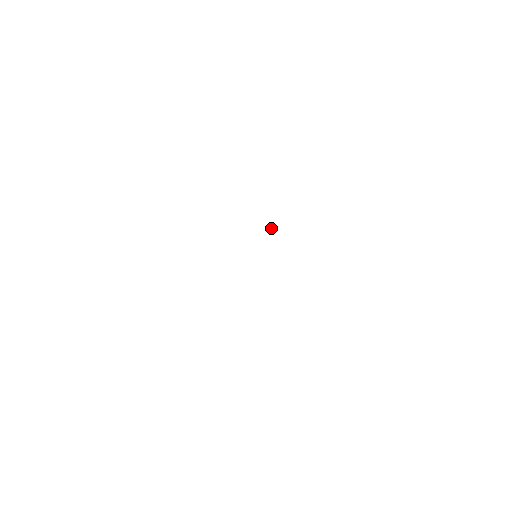
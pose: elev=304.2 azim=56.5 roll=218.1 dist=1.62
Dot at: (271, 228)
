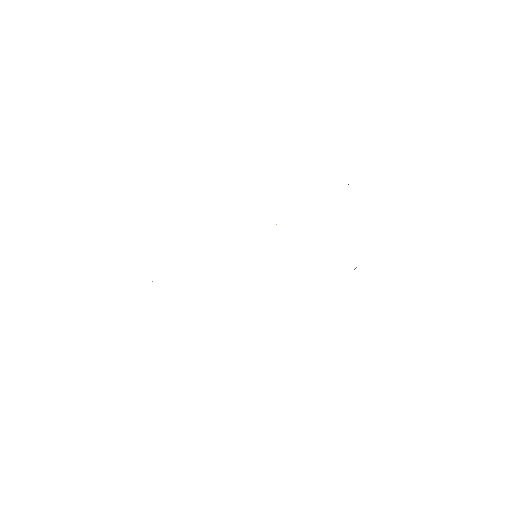
Dot at: (276, 224)
